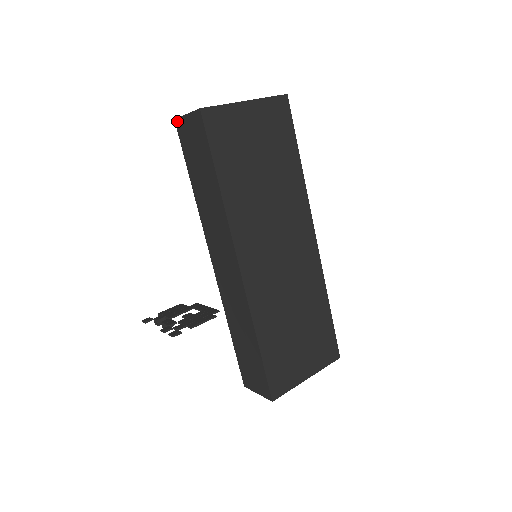
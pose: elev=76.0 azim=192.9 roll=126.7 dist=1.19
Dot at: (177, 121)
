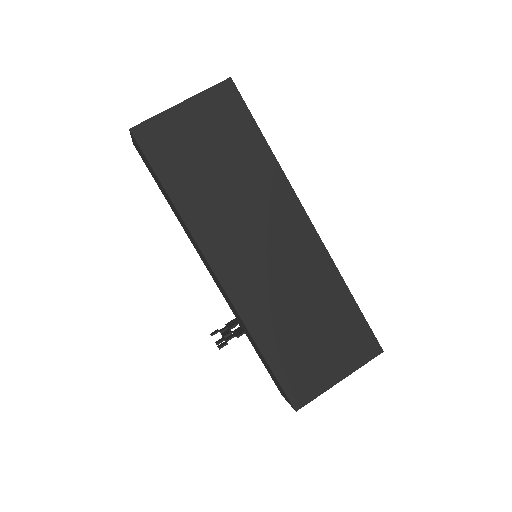
Dot at: (134, 145)
